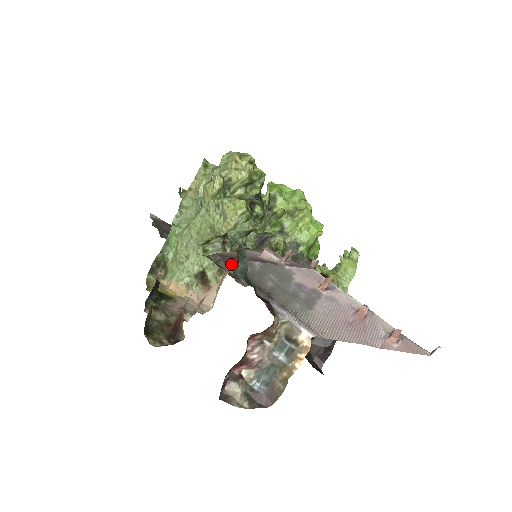
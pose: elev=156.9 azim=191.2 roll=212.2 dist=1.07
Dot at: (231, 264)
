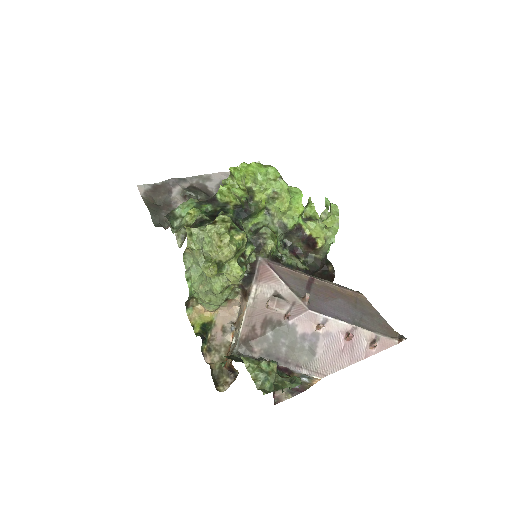
Dot at: (254, 348)
